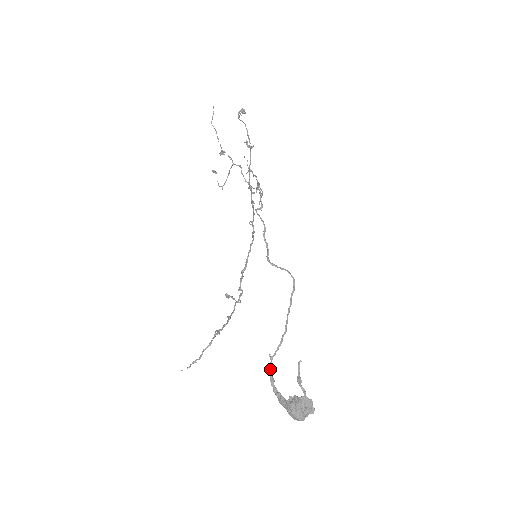
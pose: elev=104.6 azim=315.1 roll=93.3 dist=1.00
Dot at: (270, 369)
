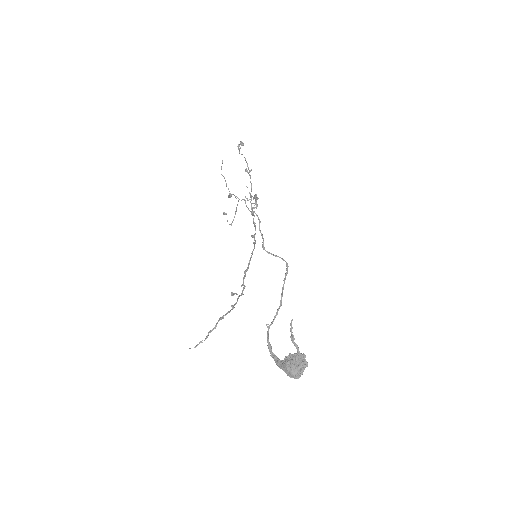
Dot at: (267, 336)
